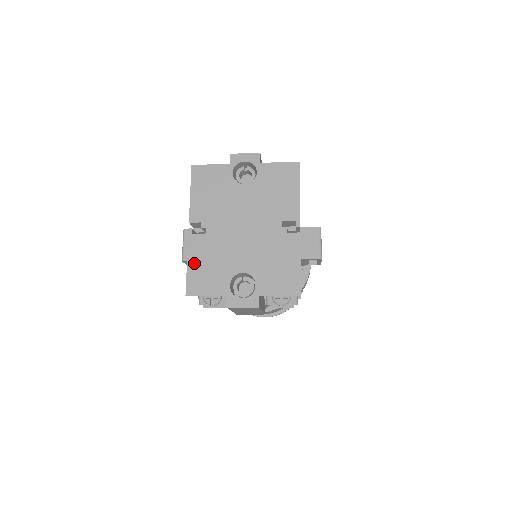
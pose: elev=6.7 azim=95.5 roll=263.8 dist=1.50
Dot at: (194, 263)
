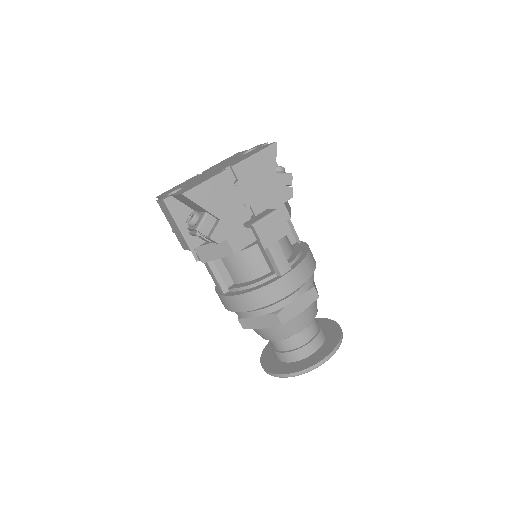
Dot at: (178, 185)
